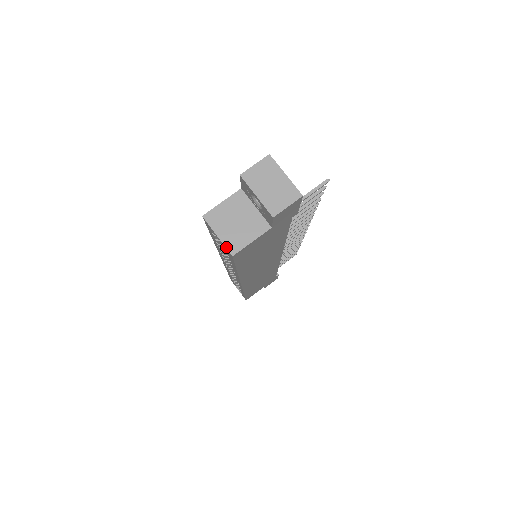
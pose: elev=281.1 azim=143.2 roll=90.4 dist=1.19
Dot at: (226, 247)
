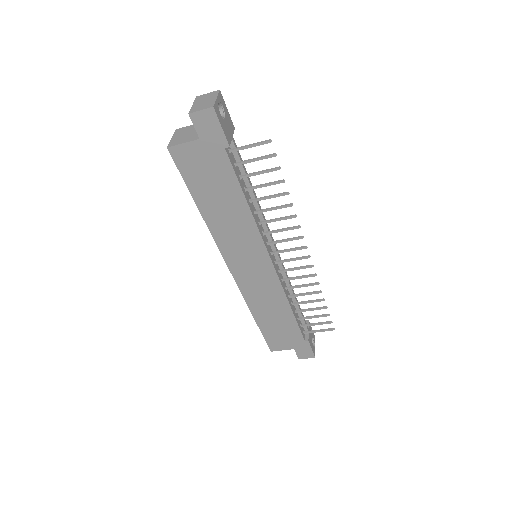
Dot at: (169, 143)
